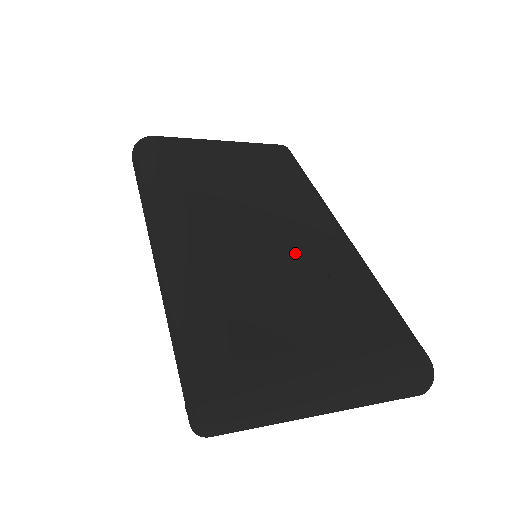
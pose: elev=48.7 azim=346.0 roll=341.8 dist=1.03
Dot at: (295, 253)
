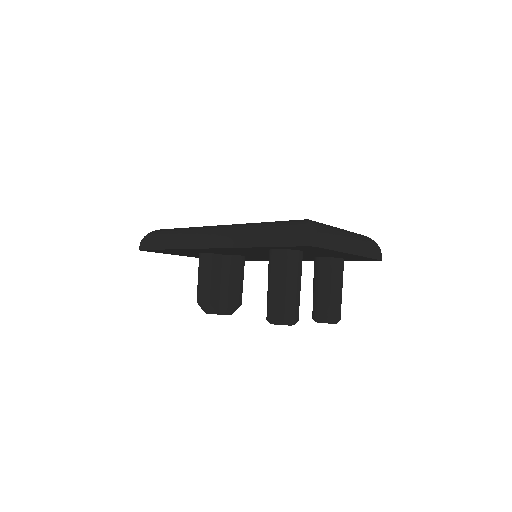
Dot at: occluded
